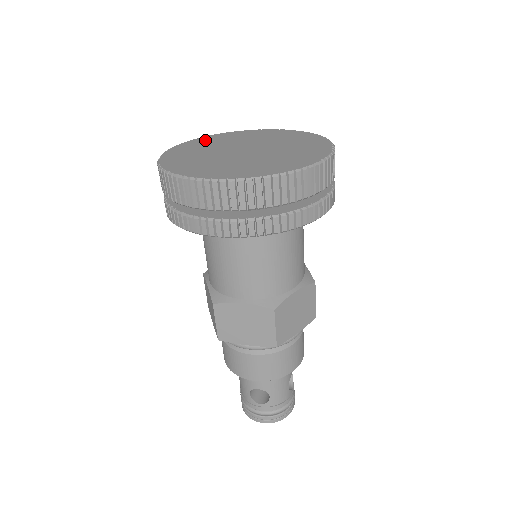
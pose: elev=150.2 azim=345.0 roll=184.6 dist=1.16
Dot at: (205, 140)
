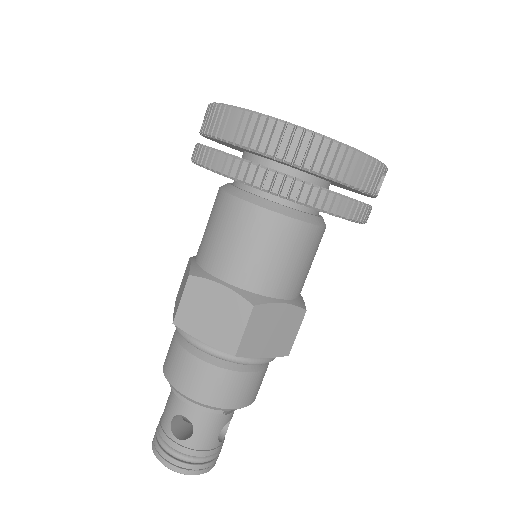
Dot at: occluded
